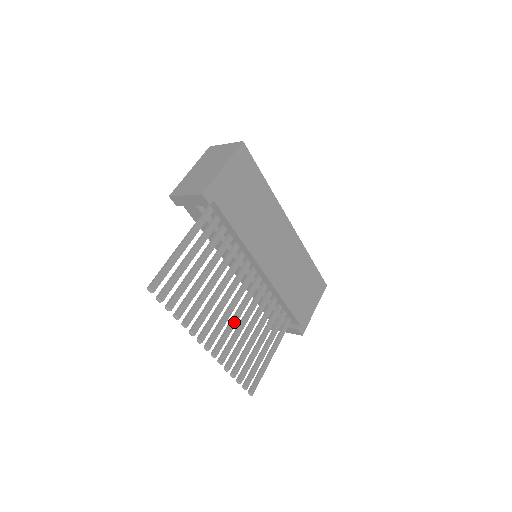
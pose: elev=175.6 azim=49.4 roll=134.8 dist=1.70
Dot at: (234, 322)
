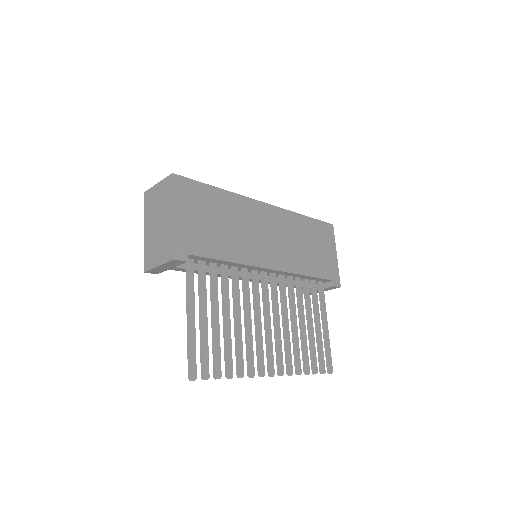
Dot at: (278, 332)
